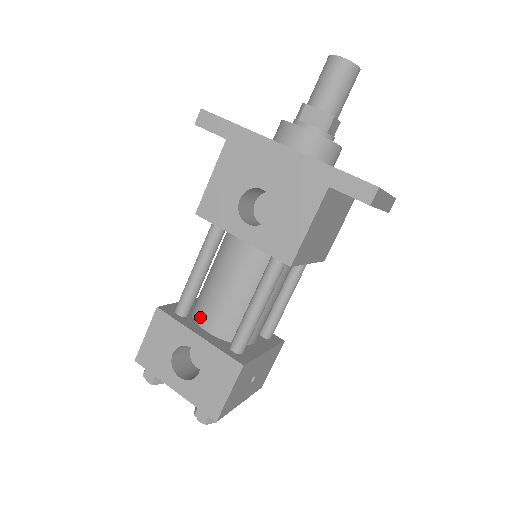
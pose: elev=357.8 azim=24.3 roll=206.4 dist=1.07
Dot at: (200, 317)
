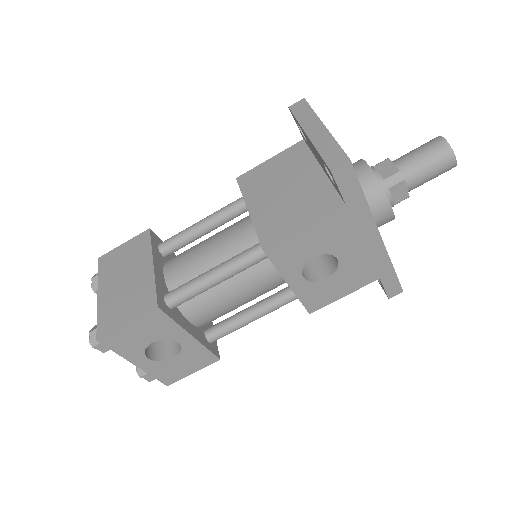
Dot at: (188, 309)
